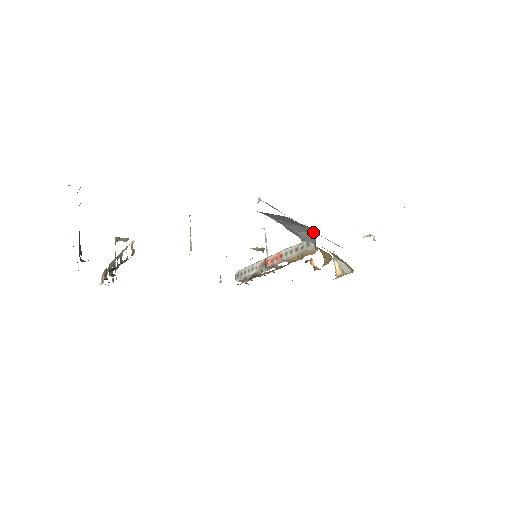
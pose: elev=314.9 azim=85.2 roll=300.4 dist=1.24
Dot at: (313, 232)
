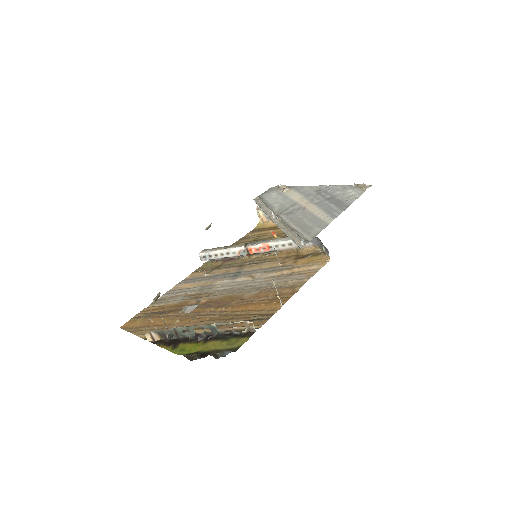
Dot at: occluded
